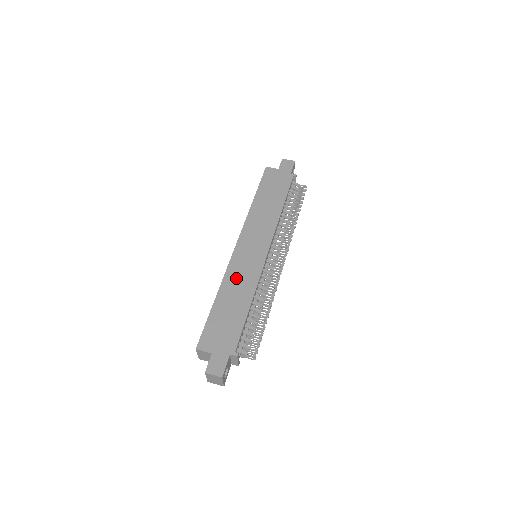
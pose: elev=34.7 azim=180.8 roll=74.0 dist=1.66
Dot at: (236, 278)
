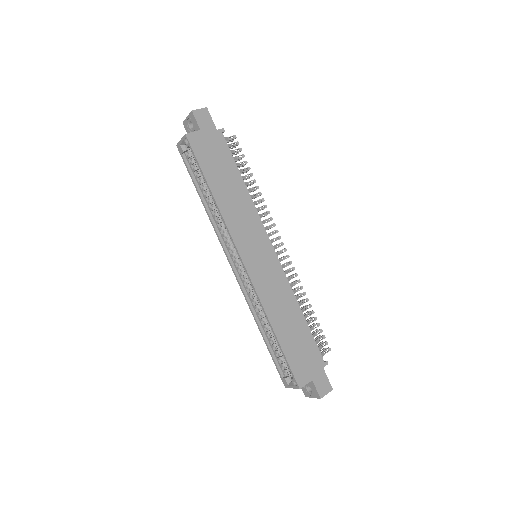
Dot at: (273, 298)
